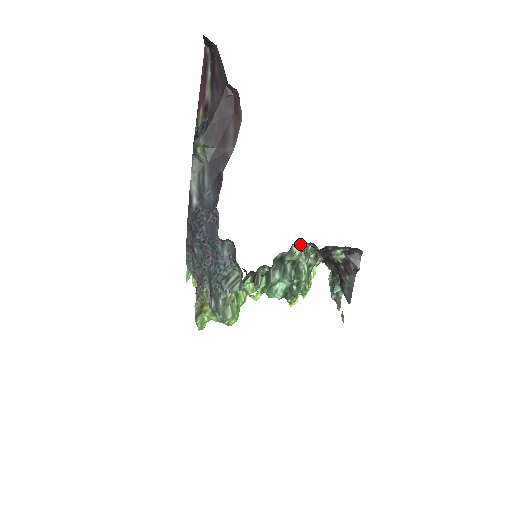
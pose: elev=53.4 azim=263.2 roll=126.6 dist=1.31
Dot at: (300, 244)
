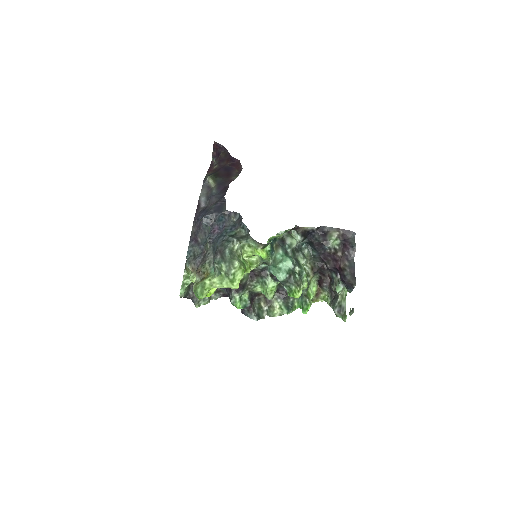
Dot at: (297, 244)
